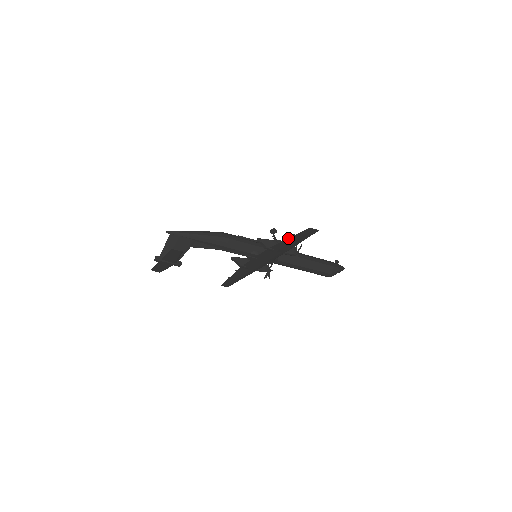
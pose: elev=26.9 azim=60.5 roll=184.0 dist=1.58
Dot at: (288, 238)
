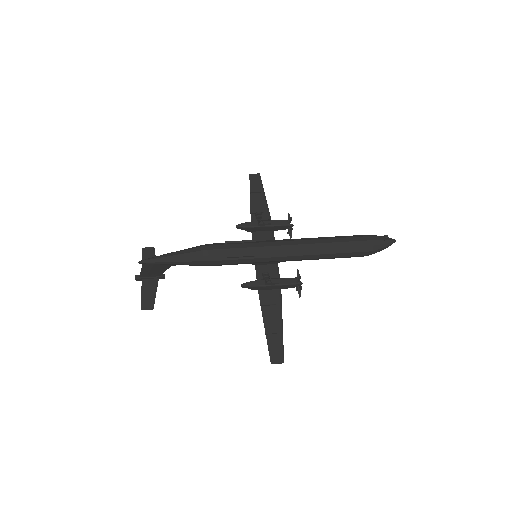
Dot at: (264, 325)
